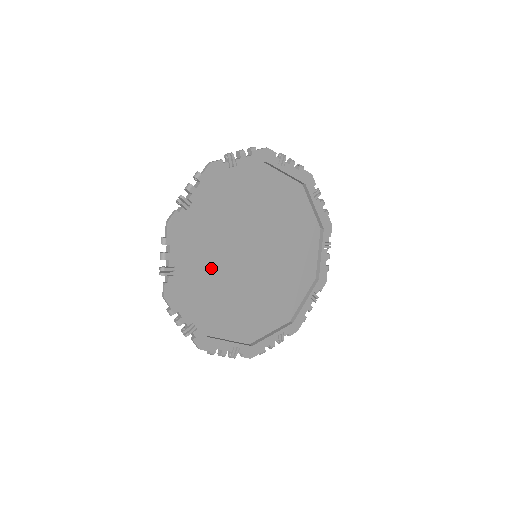
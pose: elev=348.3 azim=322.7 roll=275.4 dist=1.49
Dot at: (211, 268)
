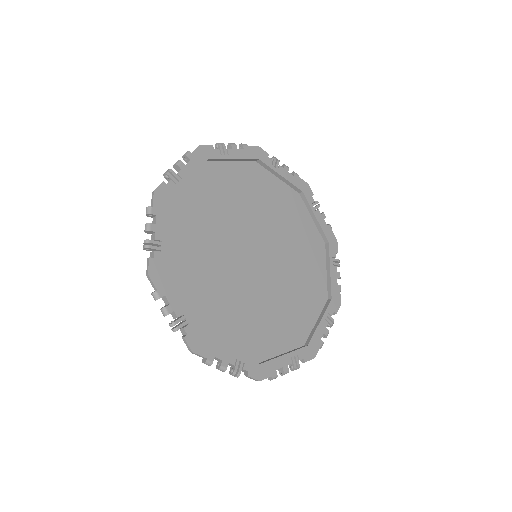
Dot at: (210, 221)
